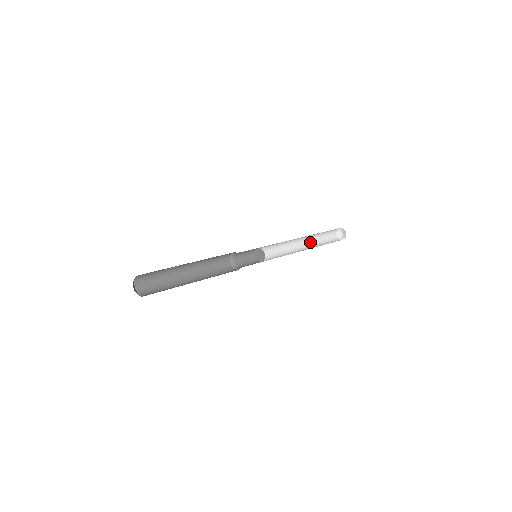
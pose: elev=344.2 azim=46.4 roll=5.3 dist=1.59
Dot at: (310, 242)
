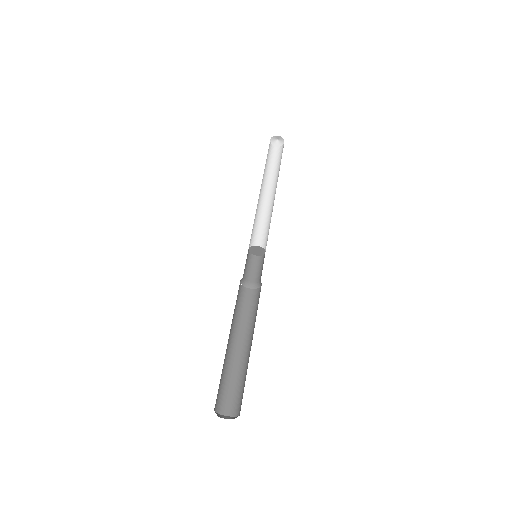
Dot at: (264, 179)
